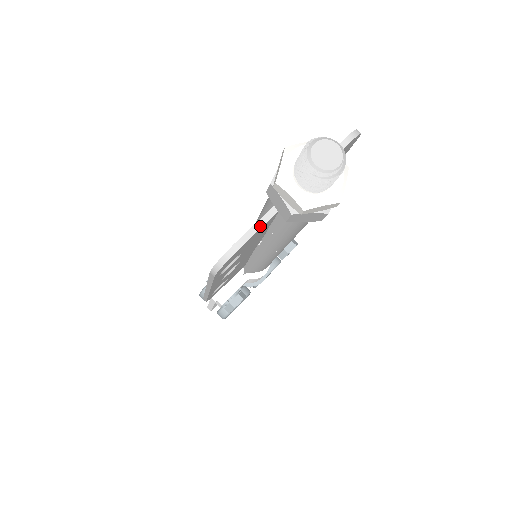
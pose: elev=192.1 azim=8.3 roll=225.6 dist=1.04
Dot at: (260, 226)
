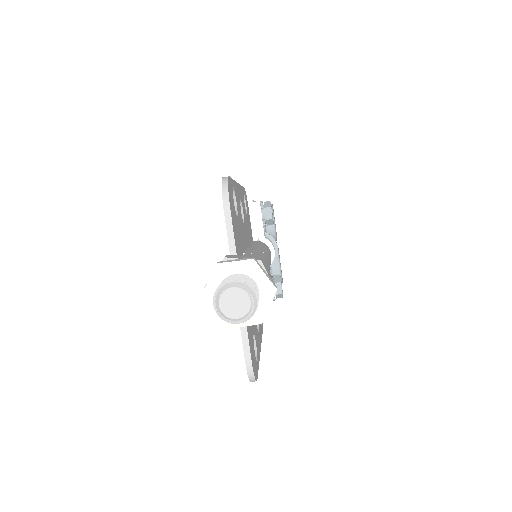
Dot at: (246, 337)
